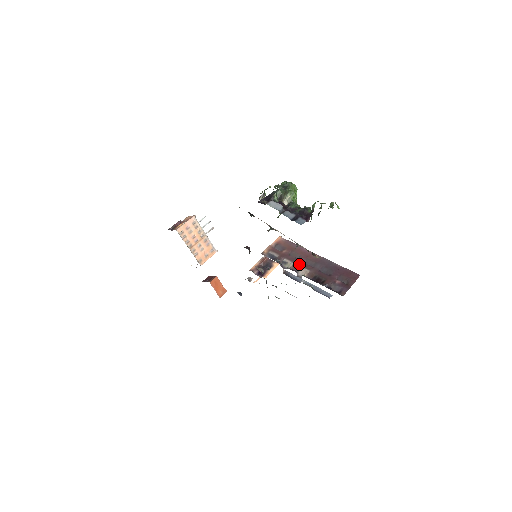
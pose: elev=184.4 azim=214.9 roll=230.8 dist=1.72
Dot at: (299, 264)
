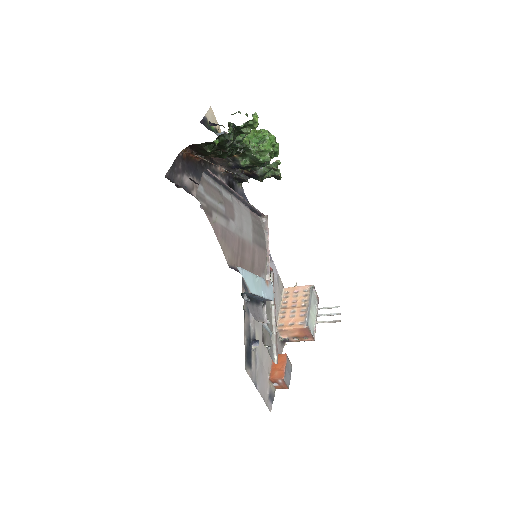
Dot at: occluded
